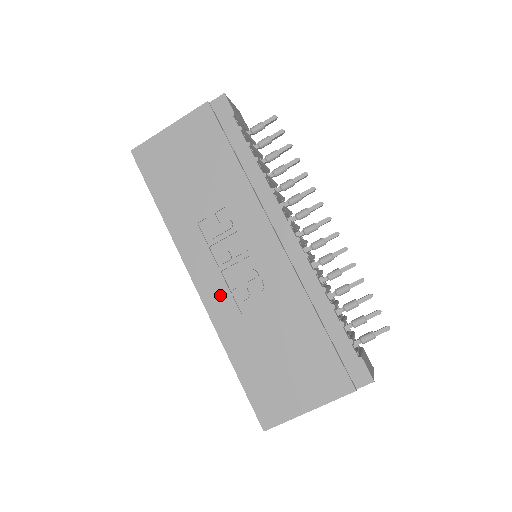
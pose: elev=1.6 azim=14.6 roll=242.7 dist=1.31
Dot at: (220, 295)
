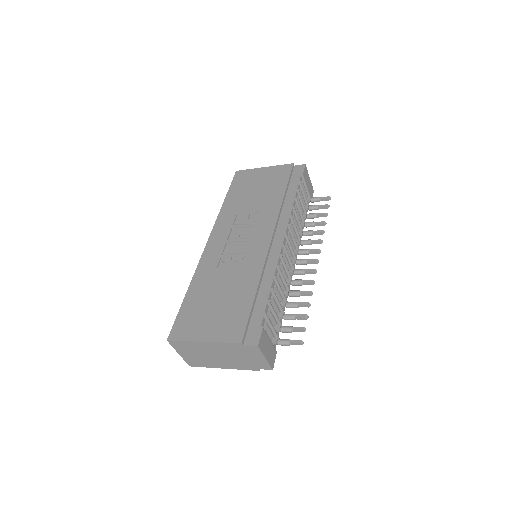
Dot at: (215, 253)
